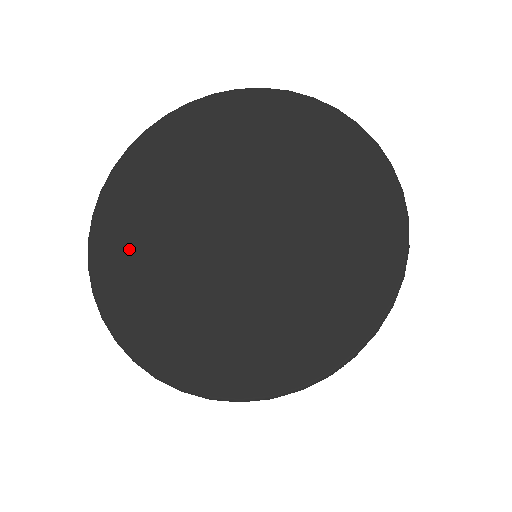
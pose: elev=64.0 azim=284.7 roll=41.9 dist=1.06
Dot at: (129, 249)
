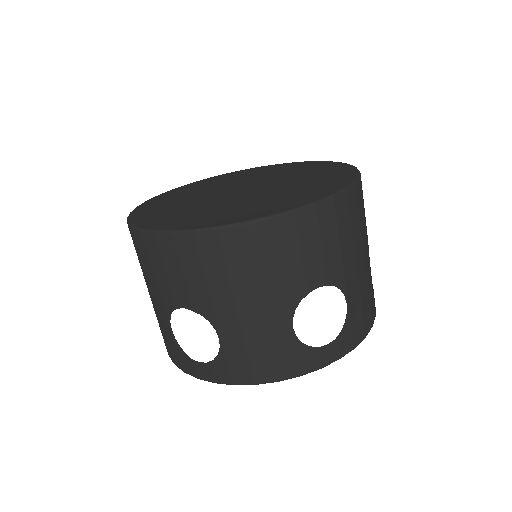
Dot at: (163, 204)
